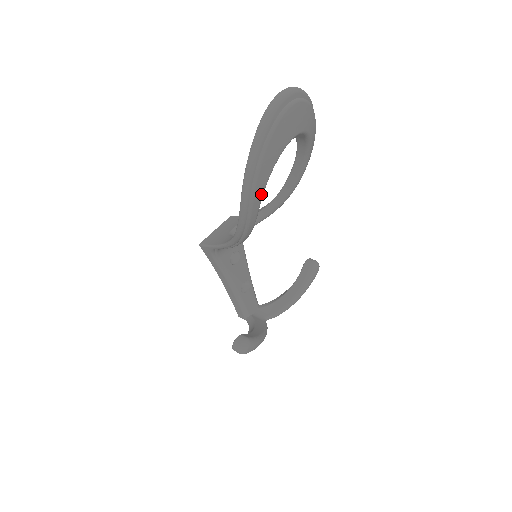
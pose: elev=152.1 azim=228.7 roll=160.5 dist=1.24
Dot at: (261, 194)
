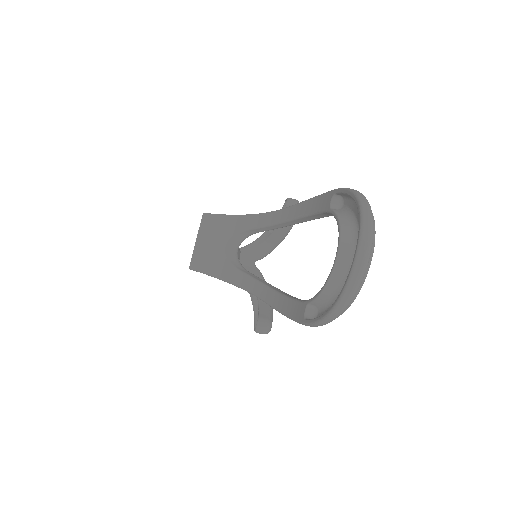
Dot at: occluded
